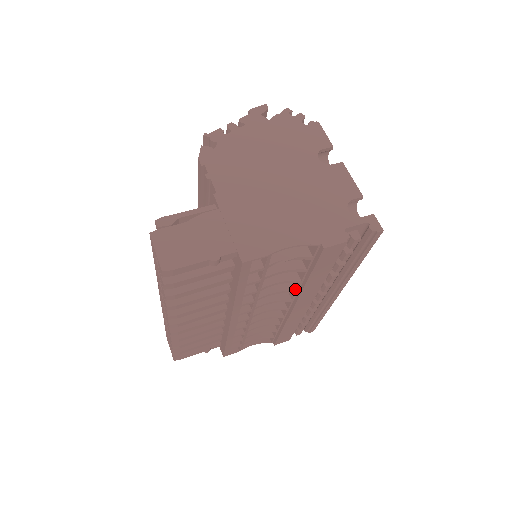
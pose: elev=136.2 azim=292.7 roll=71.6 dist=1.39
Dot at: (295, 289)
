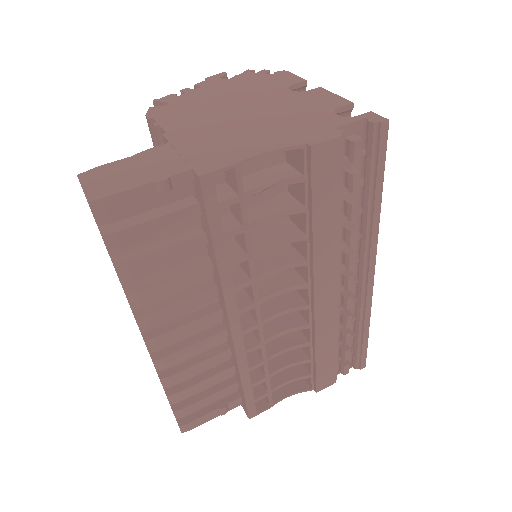
Dot at: (305, 259)
